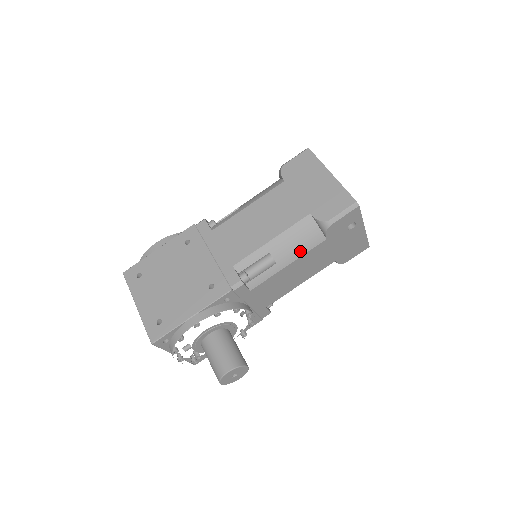
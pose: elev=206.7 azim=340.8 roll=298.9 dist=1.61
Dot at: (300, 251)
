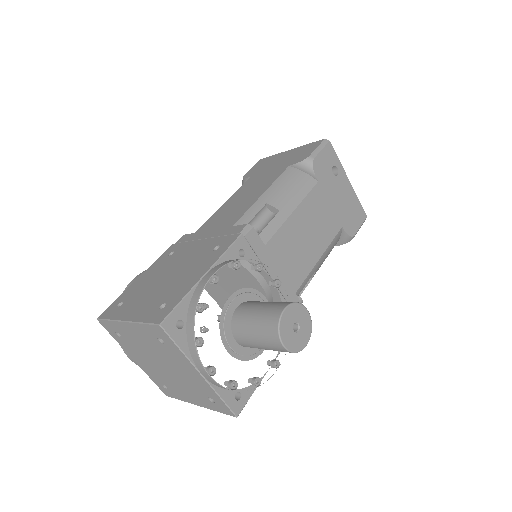
Dot at: (298, 196)
